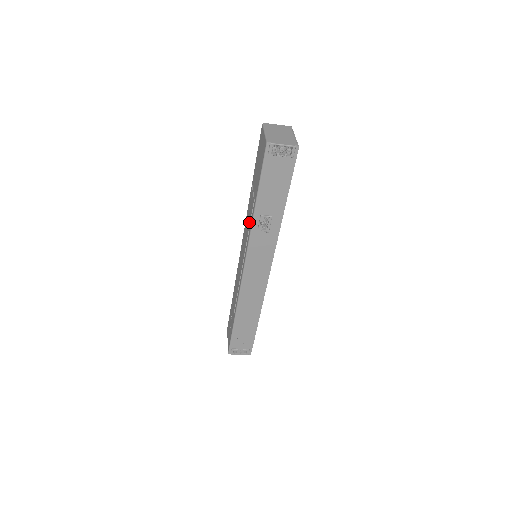
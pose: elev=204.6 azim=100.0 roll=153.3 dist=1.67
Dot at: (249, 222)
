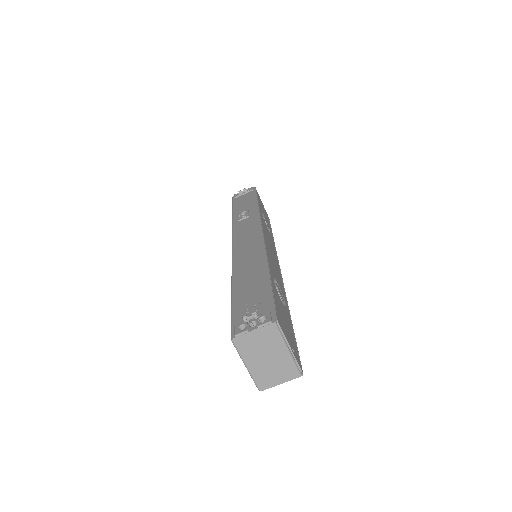
Dot at: occluded
